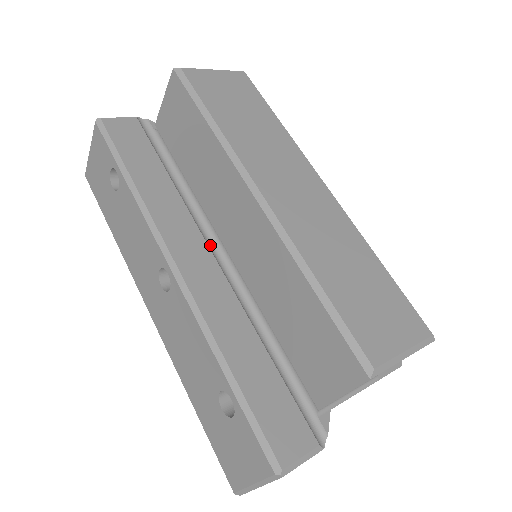
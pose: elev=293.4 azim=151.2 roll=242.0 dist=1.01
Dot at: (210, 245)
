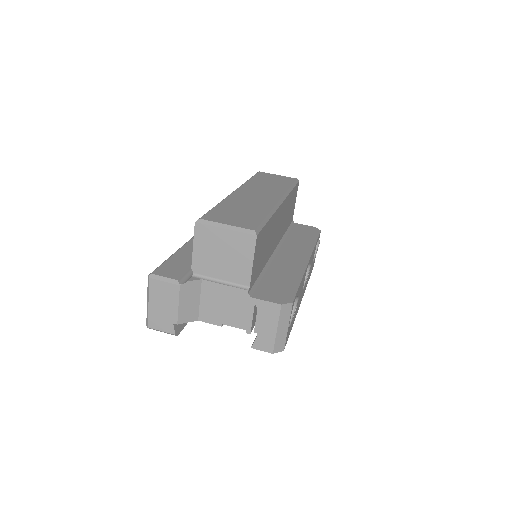
Dot at: occluded
